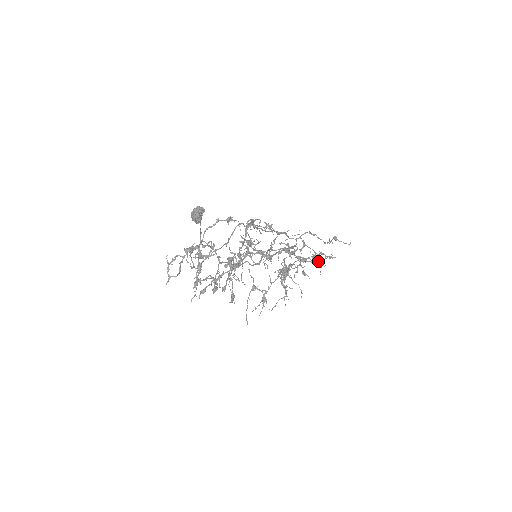
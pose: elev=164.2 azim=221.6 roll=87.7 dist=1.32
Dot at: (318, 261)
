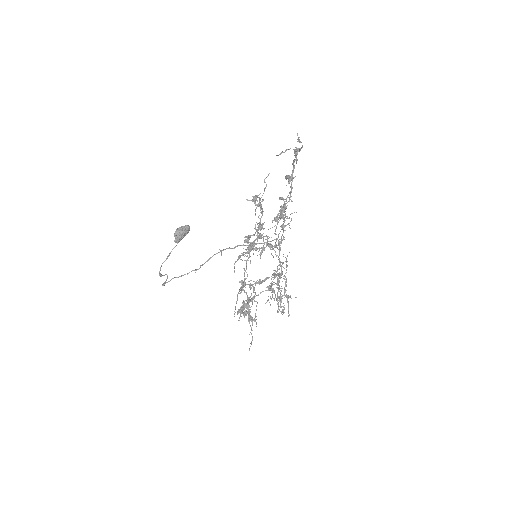
Dot at: (280, 303)
